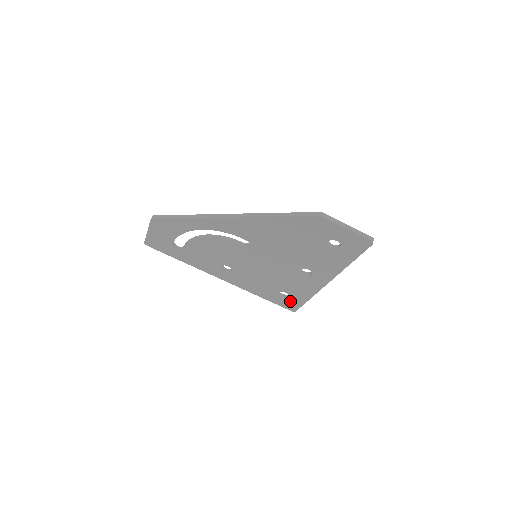
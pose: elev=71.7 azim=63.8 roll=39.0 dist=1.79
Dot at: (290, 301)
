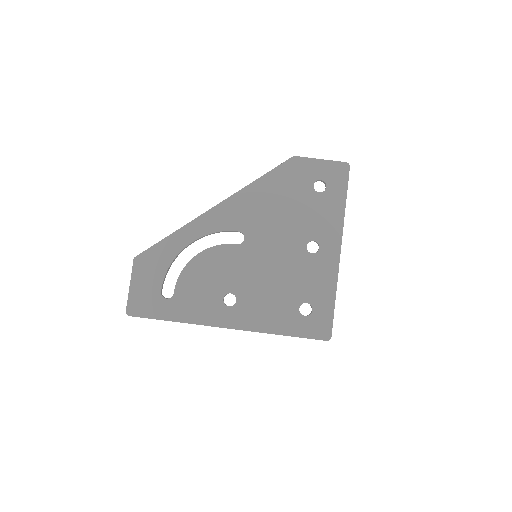
Dot at: (317, 318)
